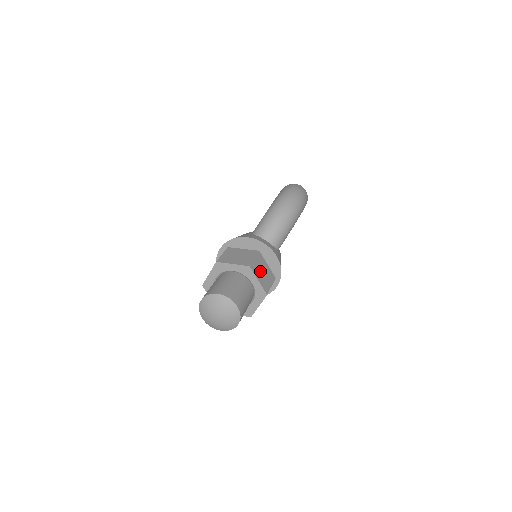
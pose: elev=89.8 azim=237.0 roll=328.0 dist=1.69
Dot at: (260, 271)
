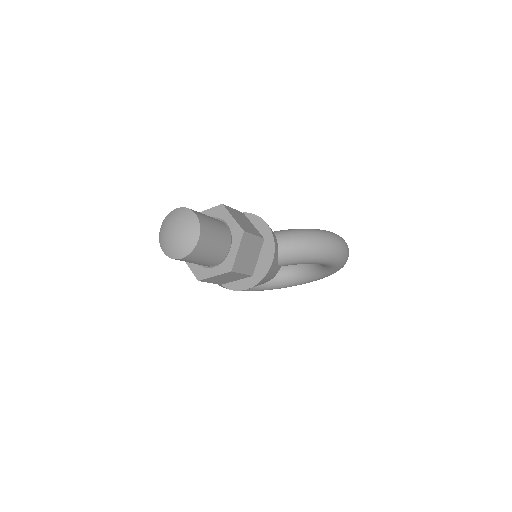
Dot at: (247, 249)
